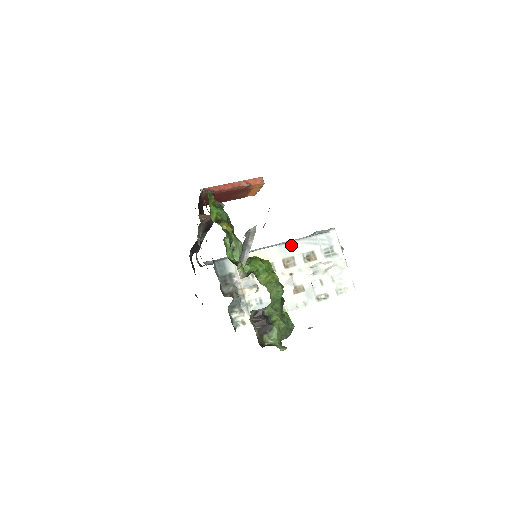
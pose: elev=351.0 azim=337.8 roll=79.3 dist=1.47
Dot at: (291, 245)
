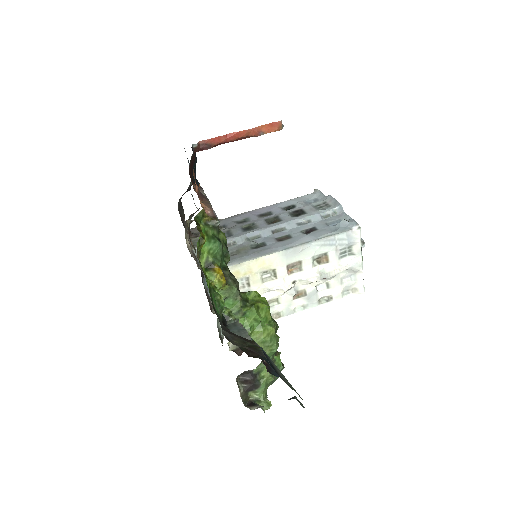
Dot at: (301, 248)
